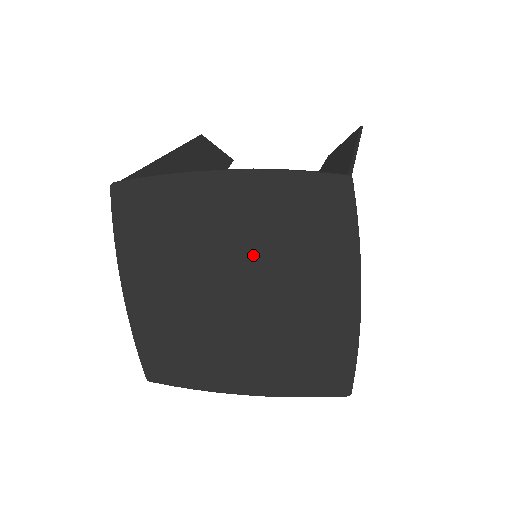
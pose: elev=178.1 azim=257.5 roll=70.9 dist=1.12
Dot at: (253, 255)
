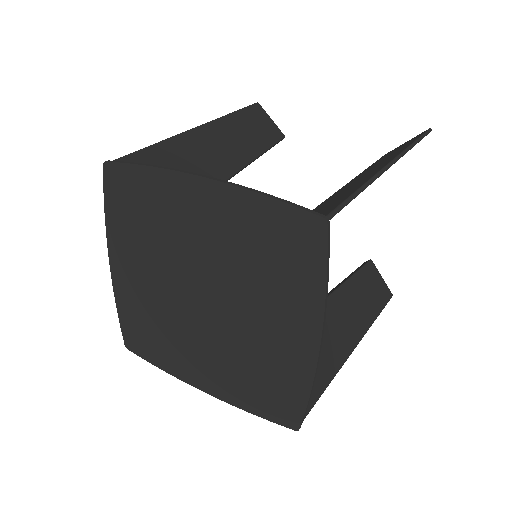
Dot at: (222, 269)
